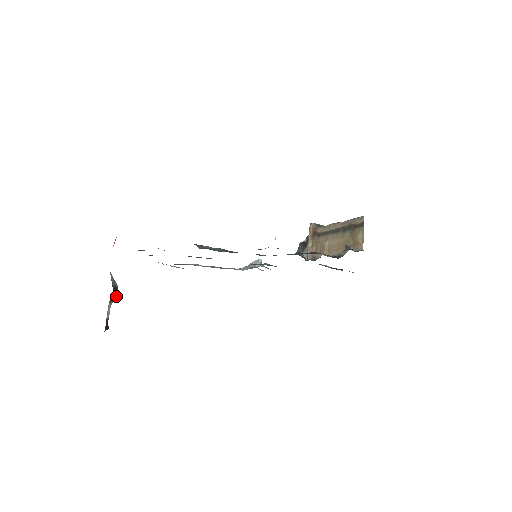
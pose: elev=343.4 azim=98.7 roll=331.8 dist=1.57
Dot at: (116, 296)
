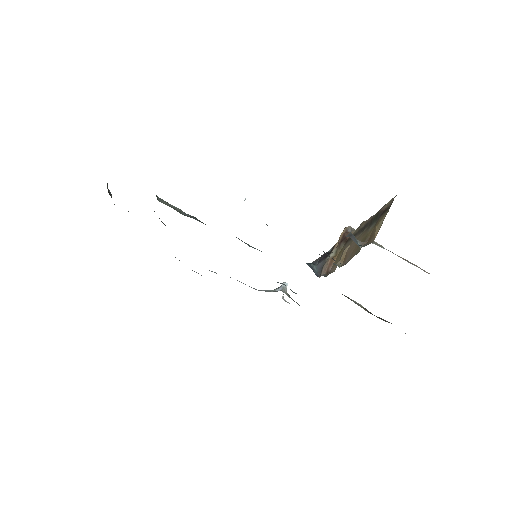
Dot at: occluded
